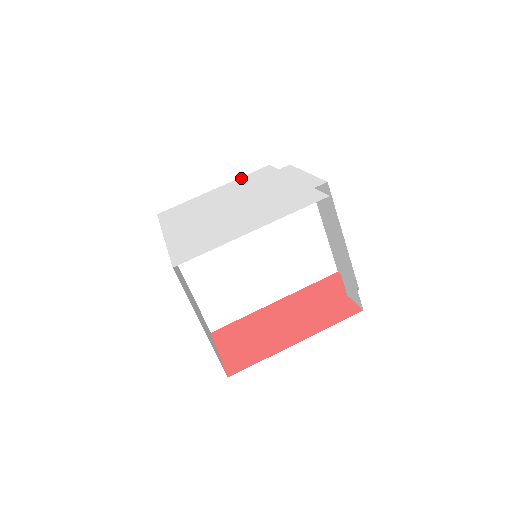
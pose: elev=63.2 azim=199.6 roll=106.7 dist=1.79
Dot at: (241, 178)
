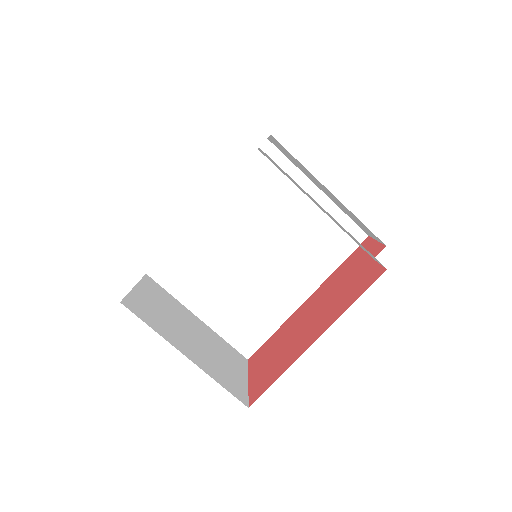
Dot at: occluded
